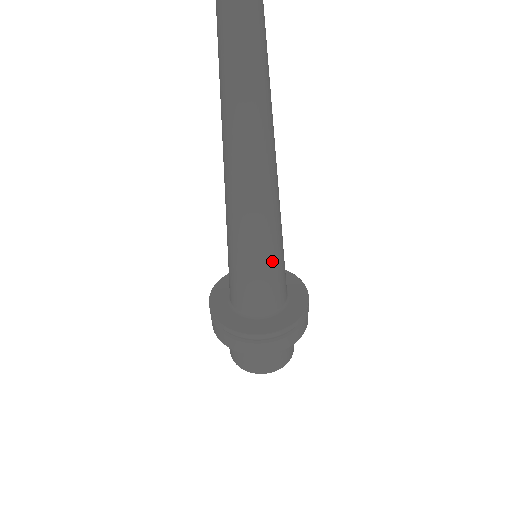
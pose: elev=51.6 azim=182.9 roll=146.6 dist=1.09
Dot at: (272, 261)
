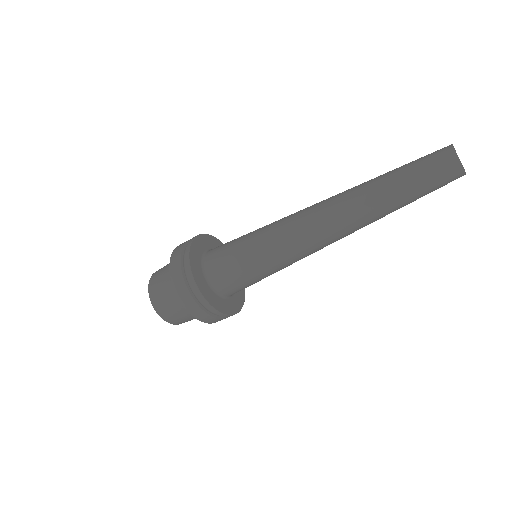
Dot at: (261, 268)
